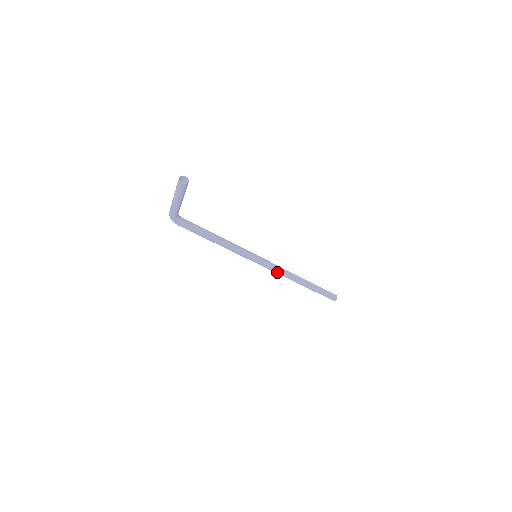
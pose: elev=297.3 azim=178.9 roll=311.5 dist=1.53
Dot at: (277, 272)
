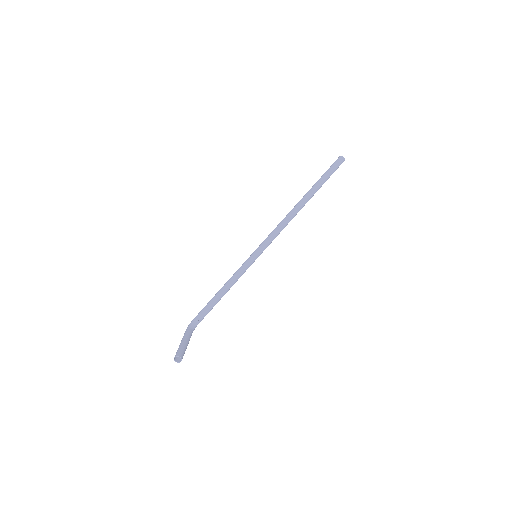
Dot at: occluded
